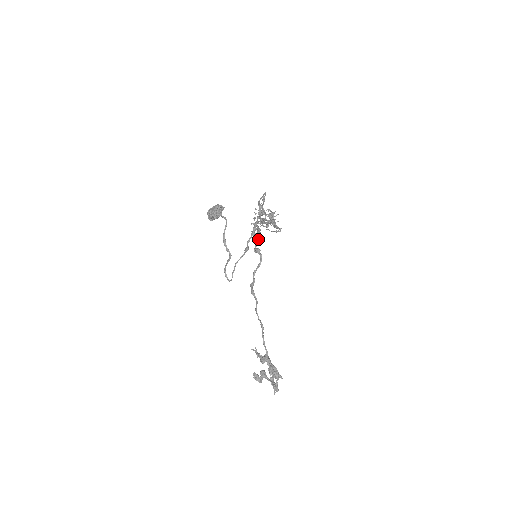
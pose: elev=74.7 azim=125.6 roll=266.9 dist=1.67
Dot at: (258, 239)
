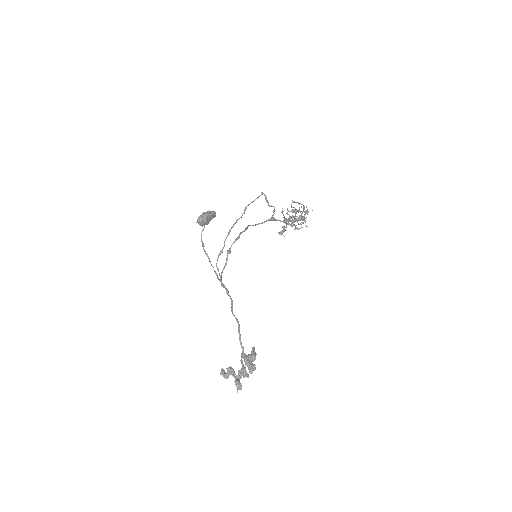
Dot at: occluded
